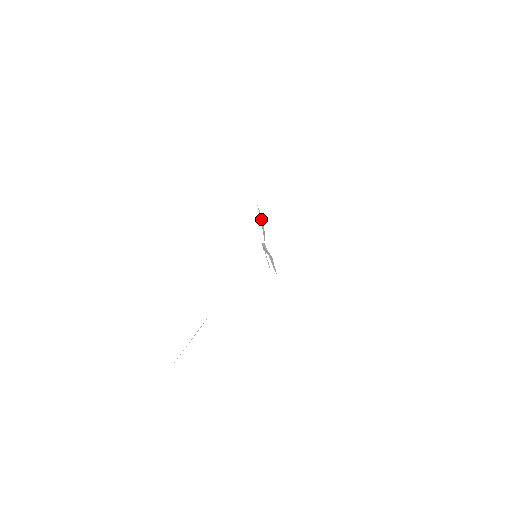
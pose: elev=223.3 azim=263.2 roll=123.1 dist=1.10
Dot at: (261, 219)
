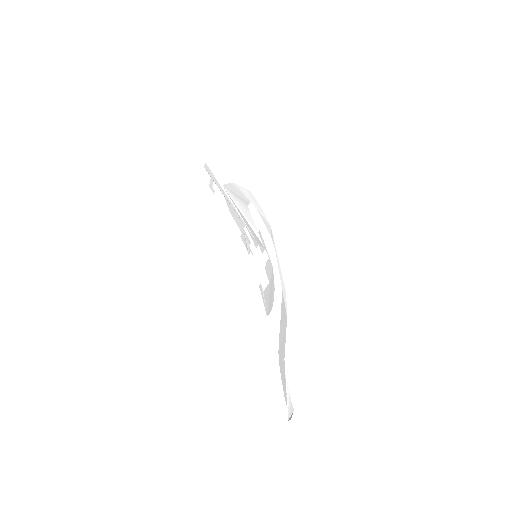
Dot at: (244, 196)
